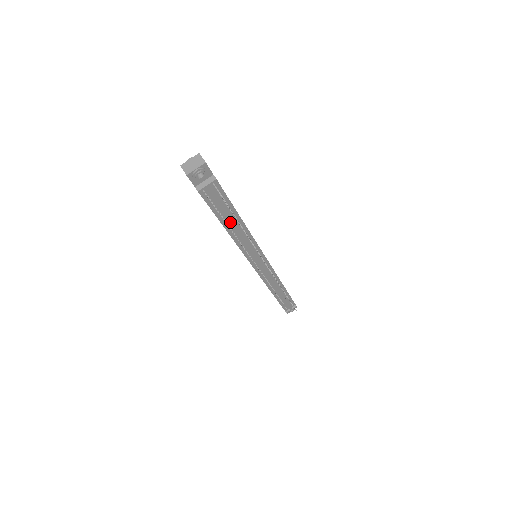
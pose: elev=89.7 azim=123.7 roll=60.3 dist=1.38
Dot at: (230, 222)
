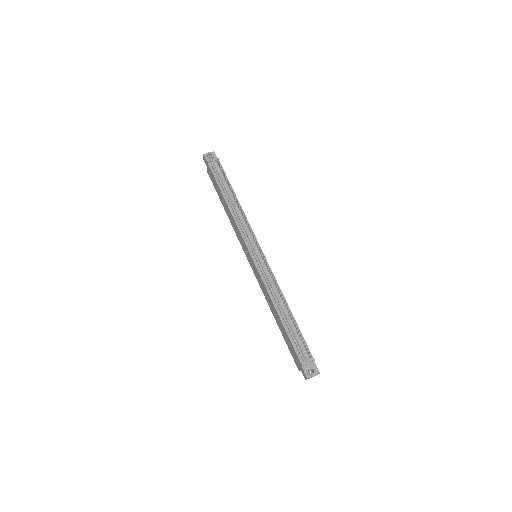
Dot at: (227, 192)
